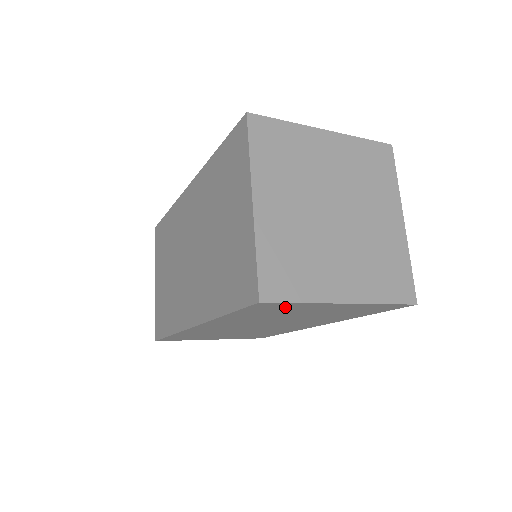
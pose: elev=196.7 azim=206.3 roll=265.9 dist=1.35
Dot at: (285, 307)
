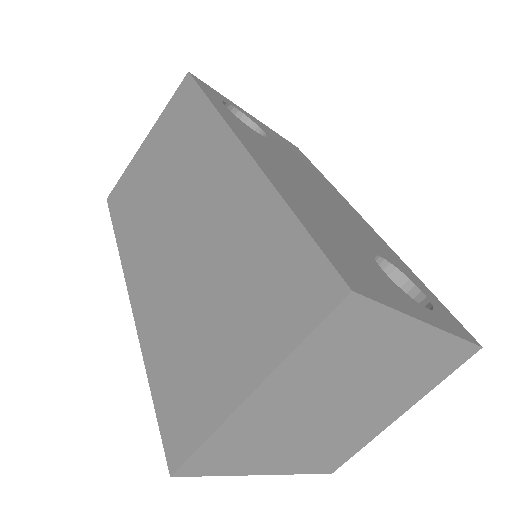
Dot at: occluded
